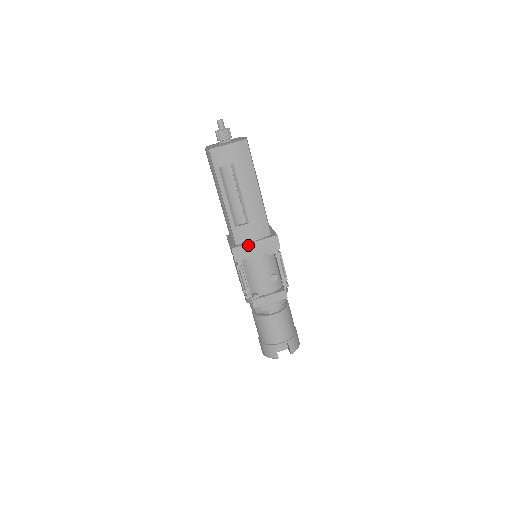
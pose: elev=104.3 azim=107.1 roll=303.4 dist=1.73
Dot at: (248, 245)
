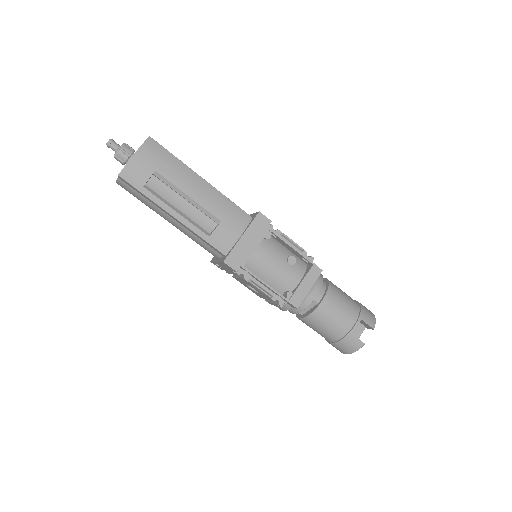
Dot at: (238, 245)
